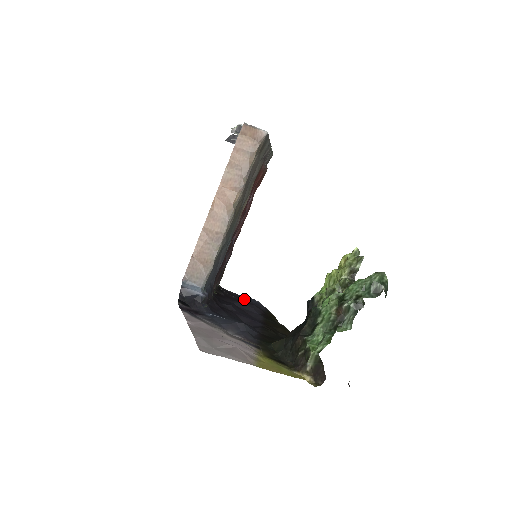
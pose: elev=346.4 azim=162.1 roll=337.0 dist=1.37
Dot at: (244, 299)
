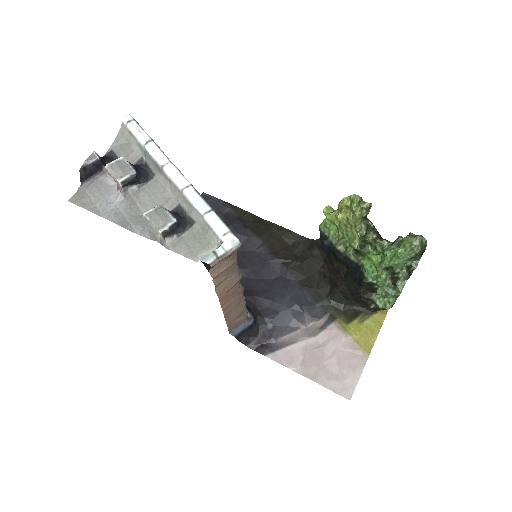
Dot at: occluded
